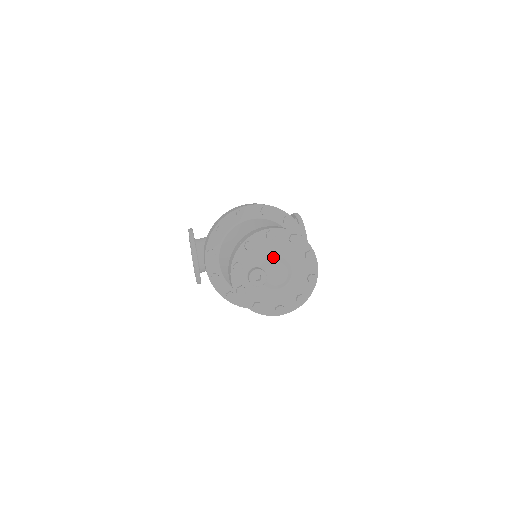
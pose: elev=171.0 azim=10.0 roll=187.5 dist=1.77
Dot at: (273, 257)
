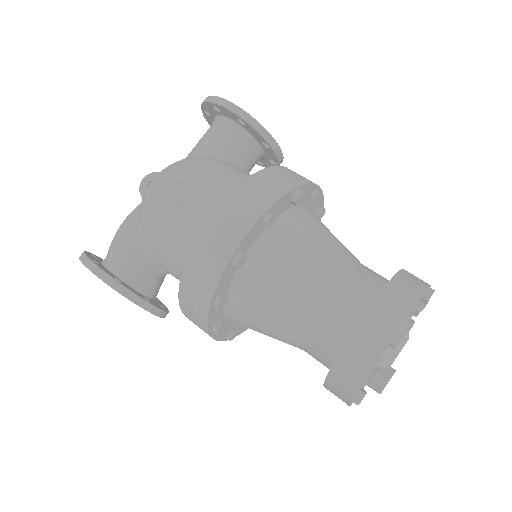
Dot at: occluded
